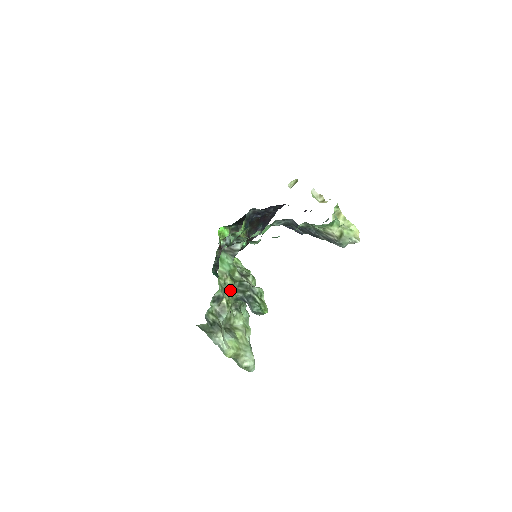
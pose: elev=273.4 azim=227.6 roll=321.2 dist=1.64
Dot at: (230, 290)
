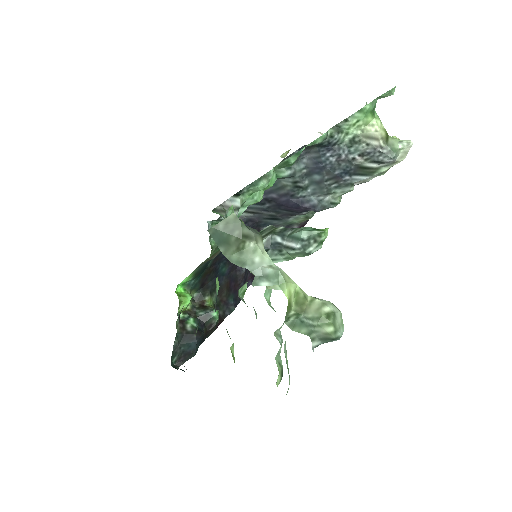
Dot at: occluded
